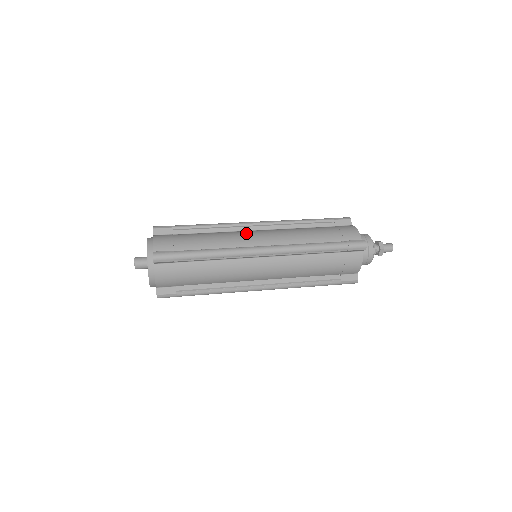
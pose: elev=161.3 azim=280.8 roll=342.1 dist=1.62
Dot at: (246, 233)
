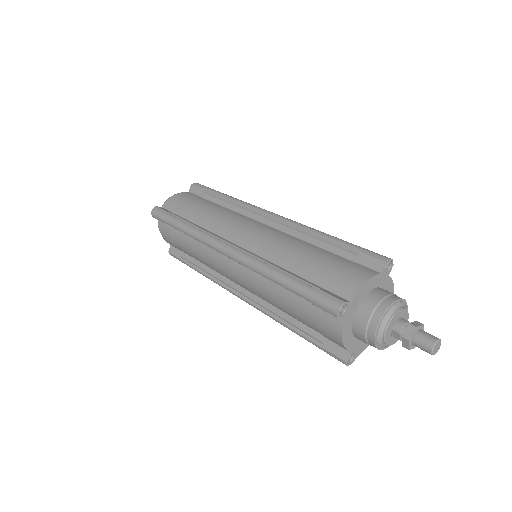
Dot at: (243, 222)
